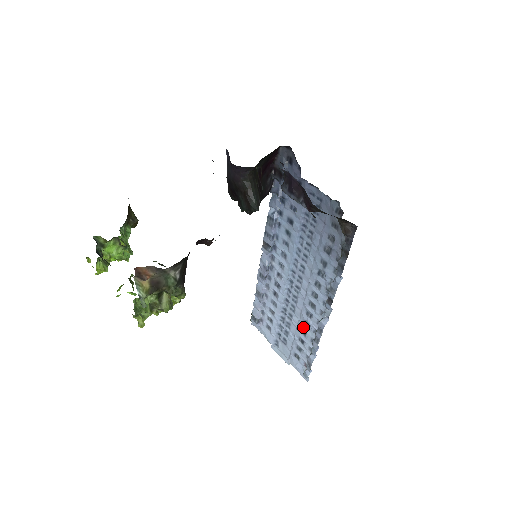
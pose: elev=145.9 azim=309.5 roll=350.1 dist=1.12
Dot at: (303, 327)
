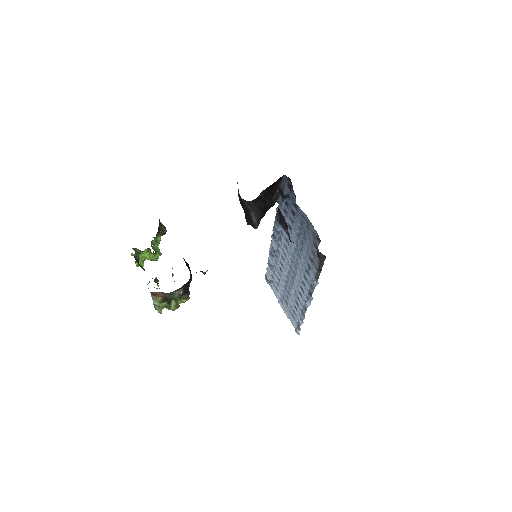
Dot at: (297, 300)
